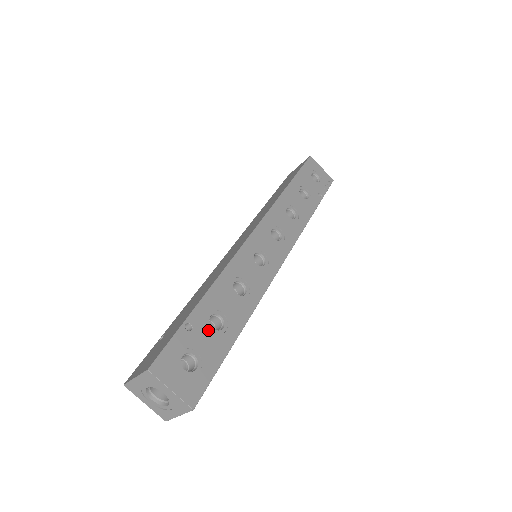
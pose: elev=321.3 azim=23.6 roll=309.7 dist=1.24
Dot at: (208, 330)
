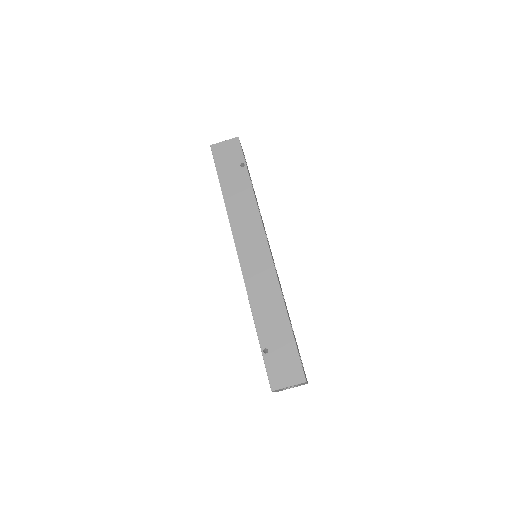
Dot at: occluded
